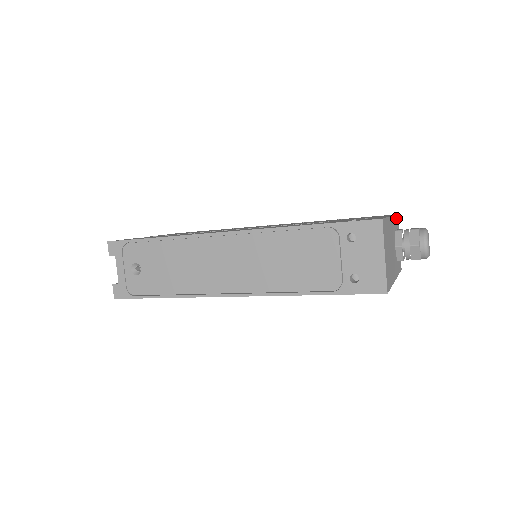
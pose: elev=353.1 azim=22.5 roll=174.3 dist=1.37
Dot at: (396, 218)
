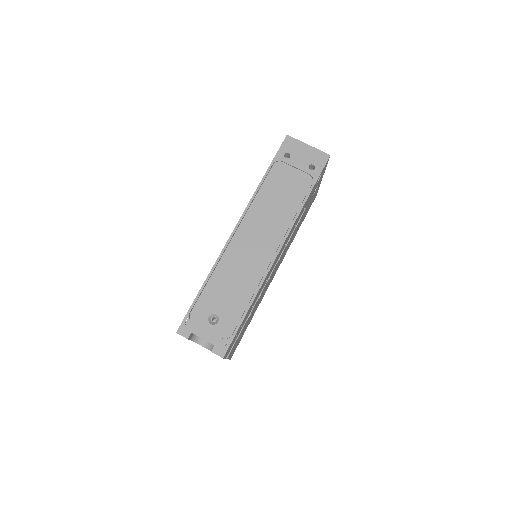
Dot at: occluded
